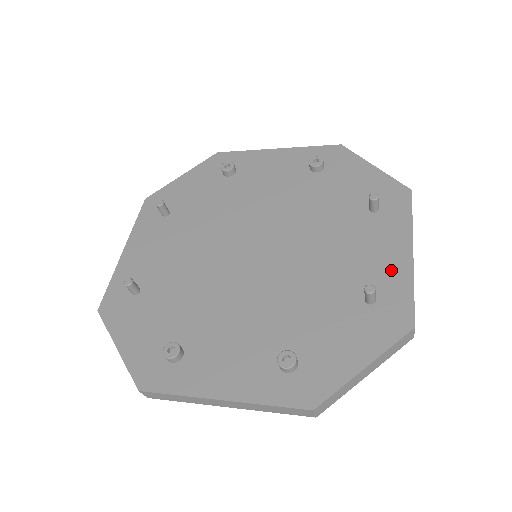
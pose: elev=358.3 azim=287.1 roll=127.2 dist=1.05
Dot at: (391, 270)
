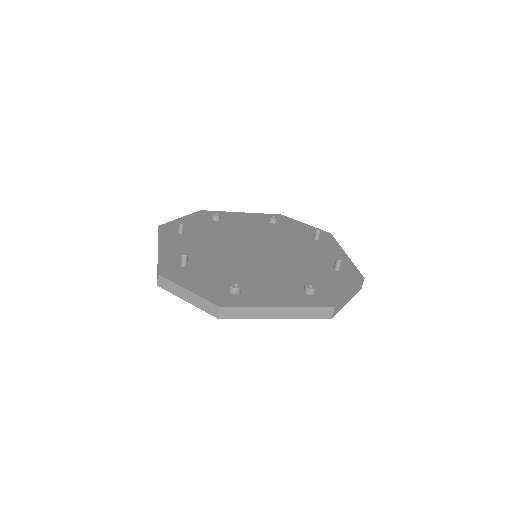
Dot at: occluded
